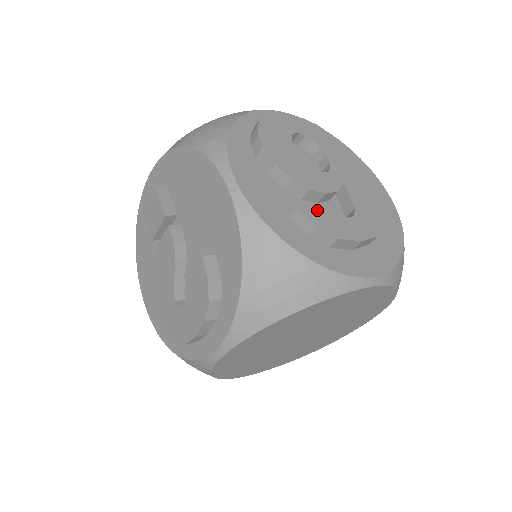
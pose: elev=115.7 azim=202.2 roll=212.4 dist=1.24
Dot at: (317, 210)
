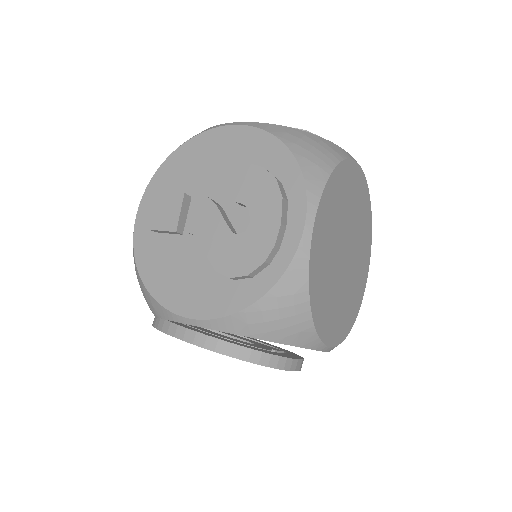
Dot at: occluded
